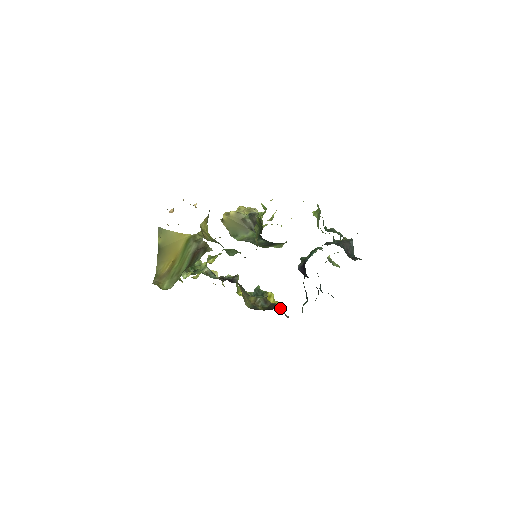
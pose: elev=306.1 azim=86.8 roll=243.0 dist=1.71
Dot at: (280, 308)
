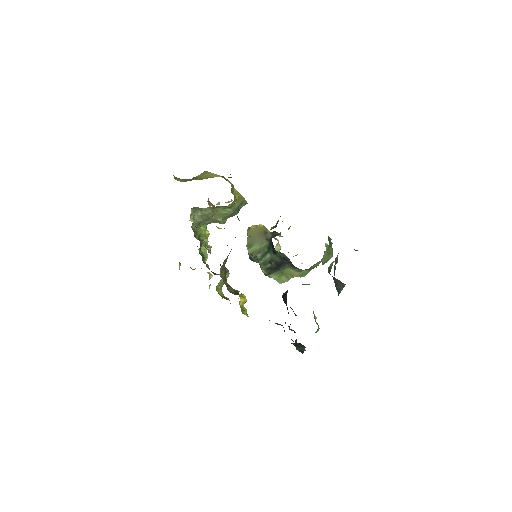
Dot at: occluded
